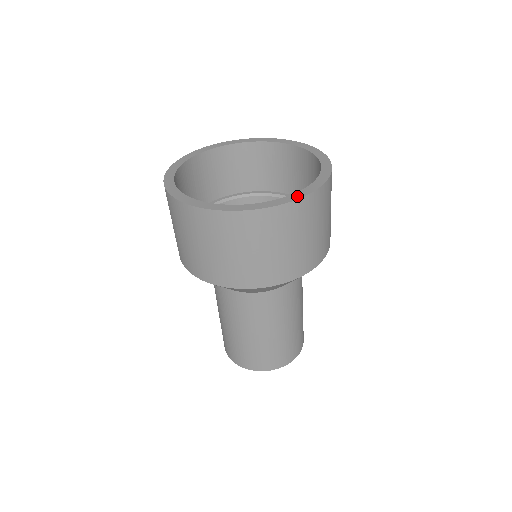
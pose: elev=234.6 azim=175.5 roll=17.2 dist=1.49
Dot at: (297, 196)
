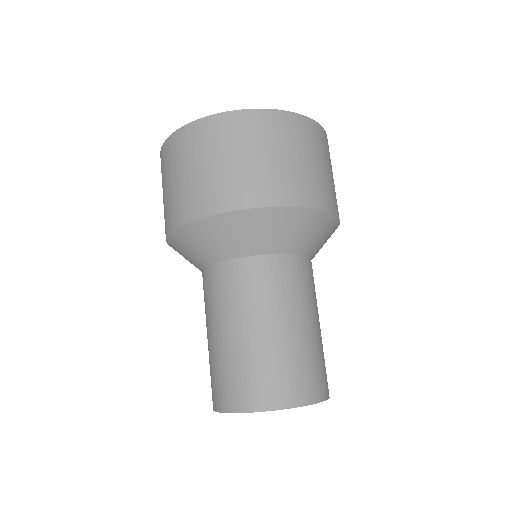
Dot at: occluded
